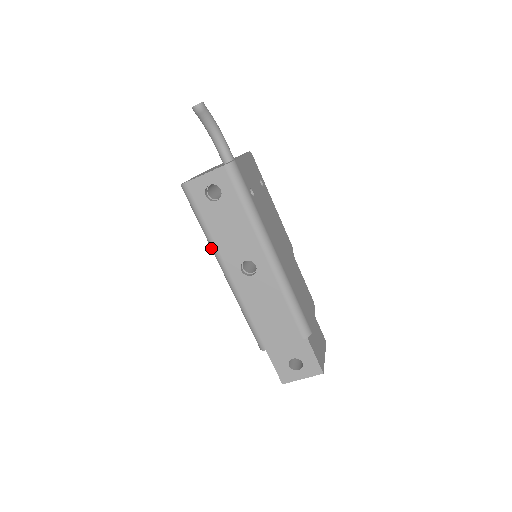
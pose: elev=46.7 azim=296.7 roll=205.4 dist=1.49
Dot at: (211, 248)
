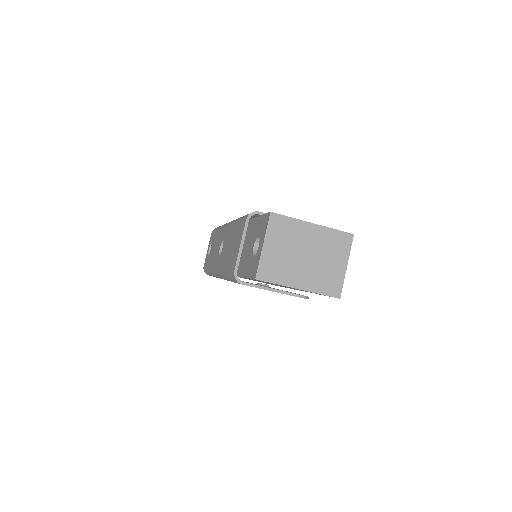
Dot at: occluded
